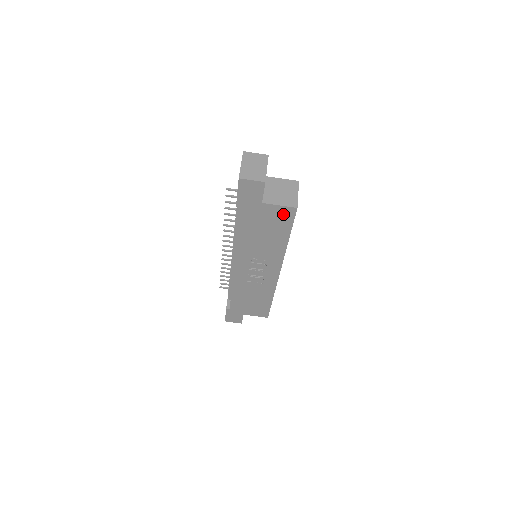
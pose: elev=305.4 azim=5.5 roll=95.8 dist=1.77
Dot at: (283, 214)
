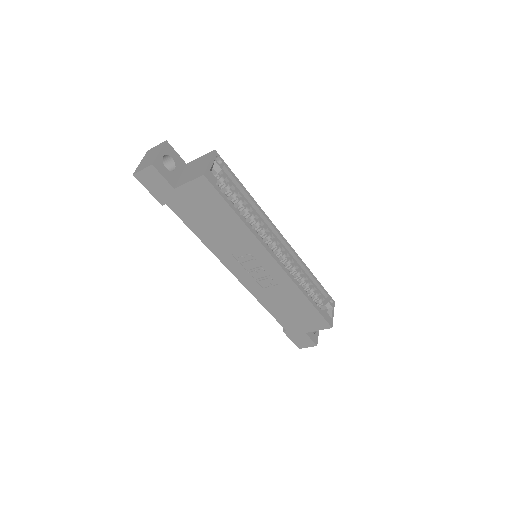
Dot at: (202, 190)
